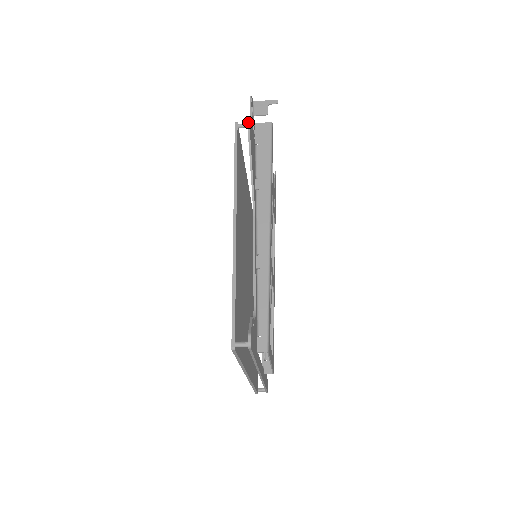
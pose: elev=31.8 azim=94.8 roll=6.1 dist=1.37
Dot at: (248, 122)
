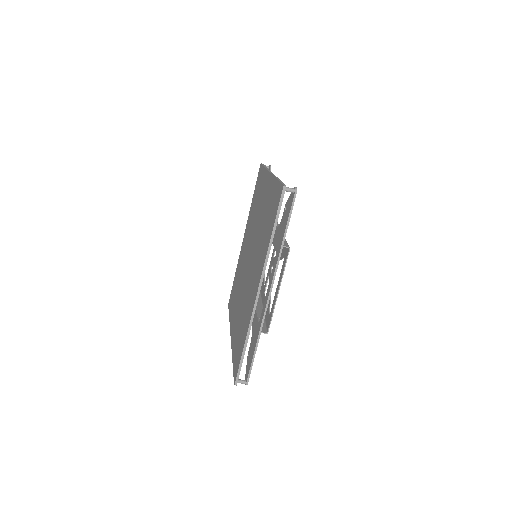
Dot at: (269, 165)
